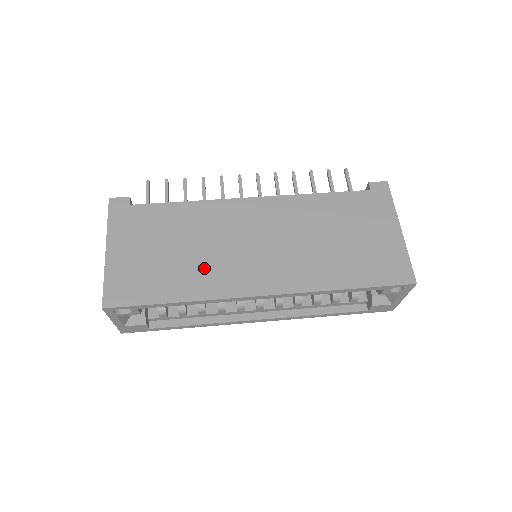
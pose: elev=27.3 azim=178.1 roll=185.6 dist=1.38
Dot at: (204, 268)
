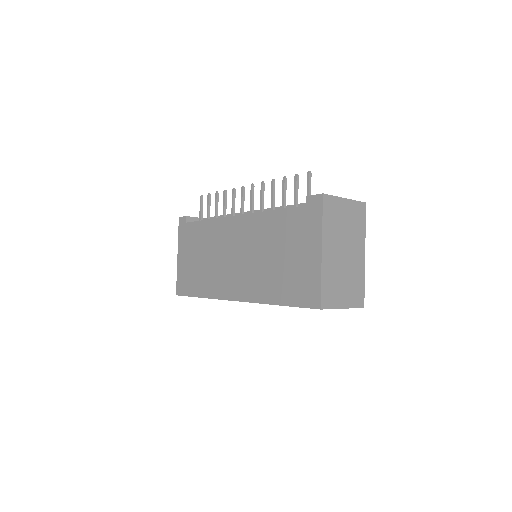
Dot at: (211, 275)
